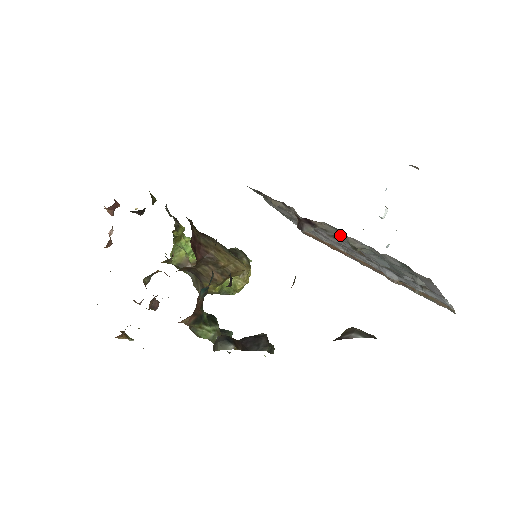
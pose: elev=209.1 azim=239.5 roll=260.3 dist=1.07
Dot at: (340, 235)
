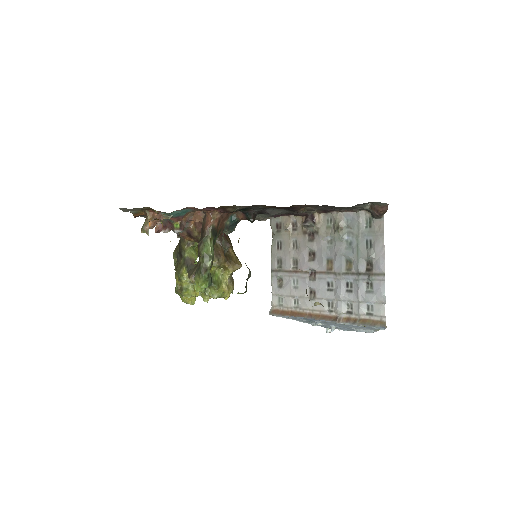
Dot at: (327, 231)
